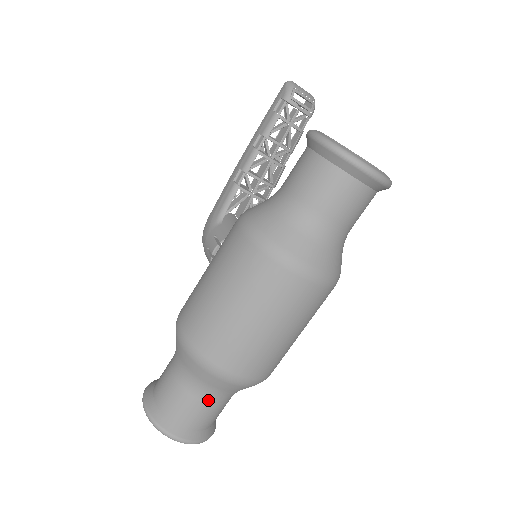
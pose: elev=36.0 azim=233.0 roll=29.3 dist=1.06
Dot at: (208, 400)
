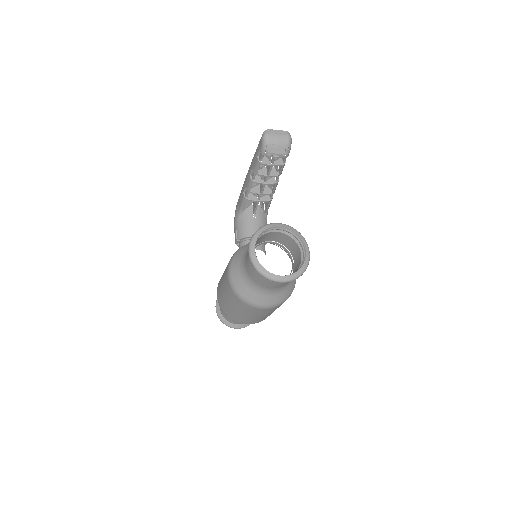
Dot at: occluded
